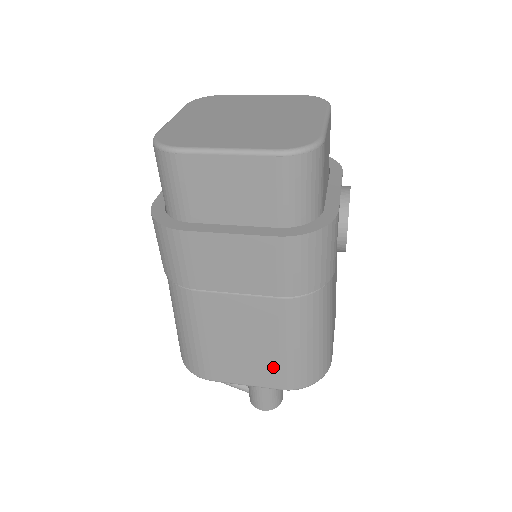
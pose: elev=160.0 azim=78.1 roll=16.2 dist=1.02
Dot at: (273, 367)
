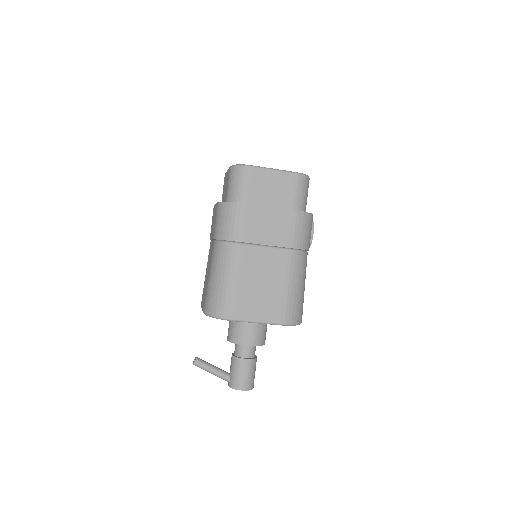
Dot at: (278, 303)
